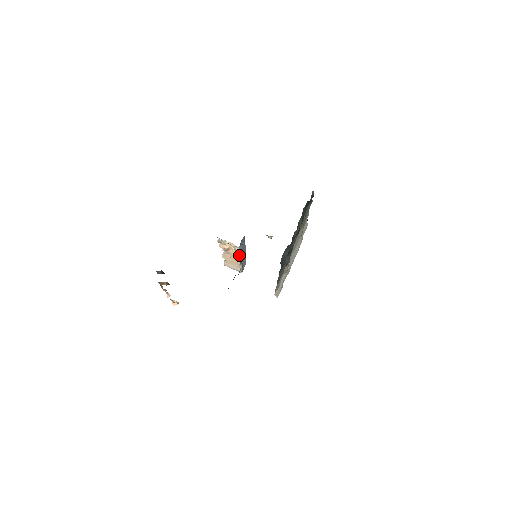
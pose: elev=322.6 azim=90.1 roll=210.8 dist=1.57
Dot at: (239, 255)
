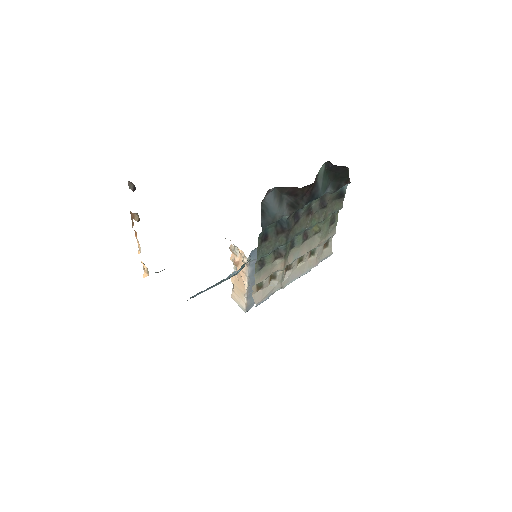
Dot at: (247, 275)
